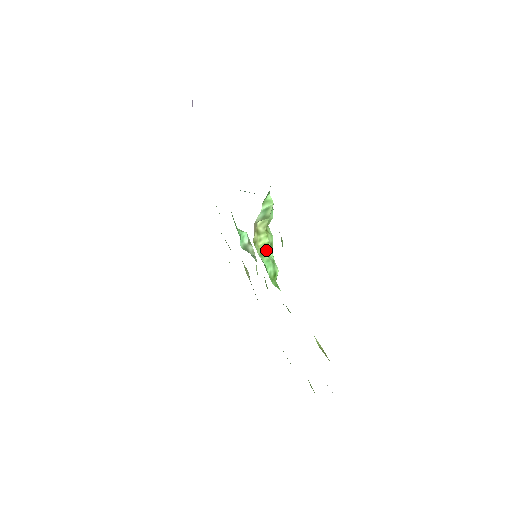
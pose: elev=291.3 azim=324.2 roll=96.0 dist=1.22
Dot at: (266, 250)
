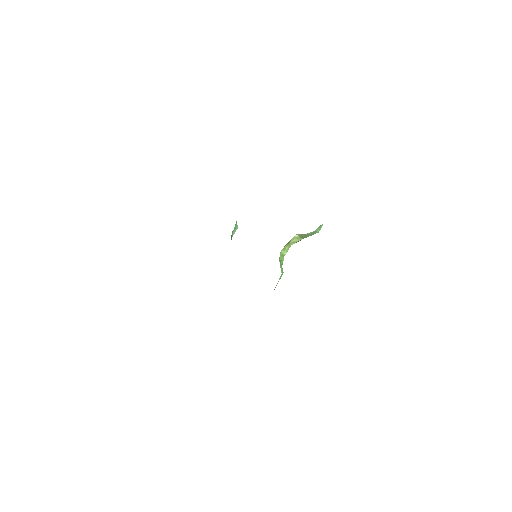
Dot at: (281, 260)
